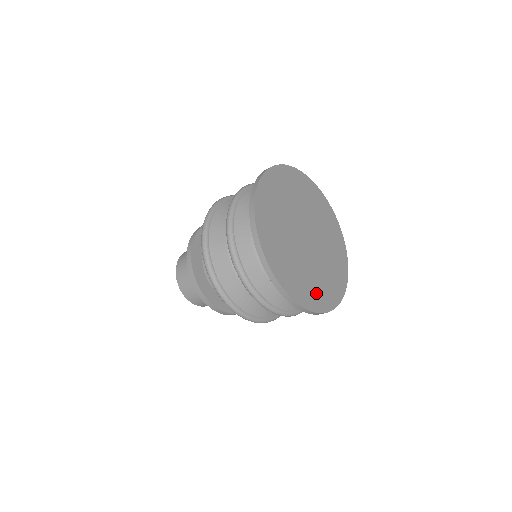
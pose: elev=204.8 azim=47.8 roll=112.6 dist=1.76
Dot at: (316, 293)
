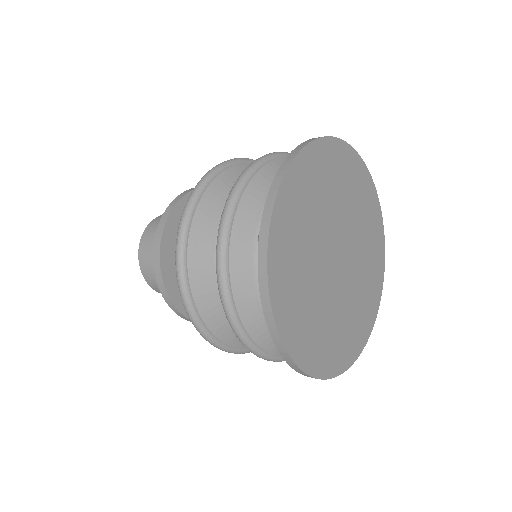
Dot at: (372, 285)
